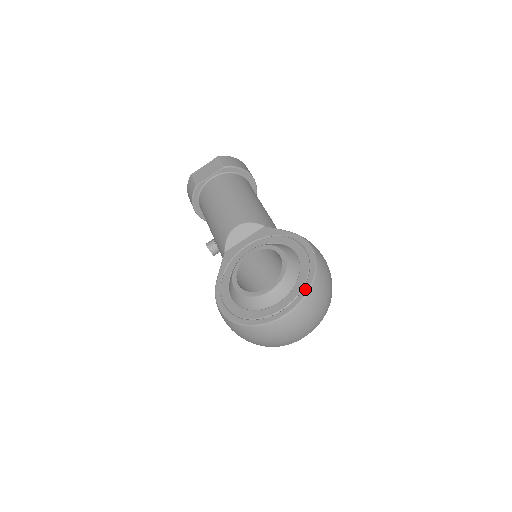
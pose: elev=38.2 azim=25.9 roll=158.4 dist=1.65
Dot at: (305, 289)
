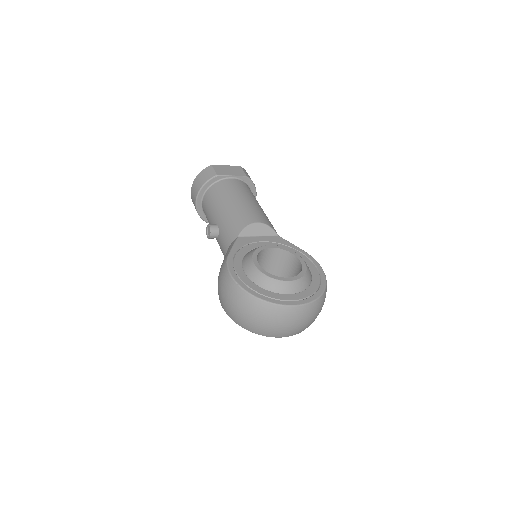
Dot at: (317, 294)
